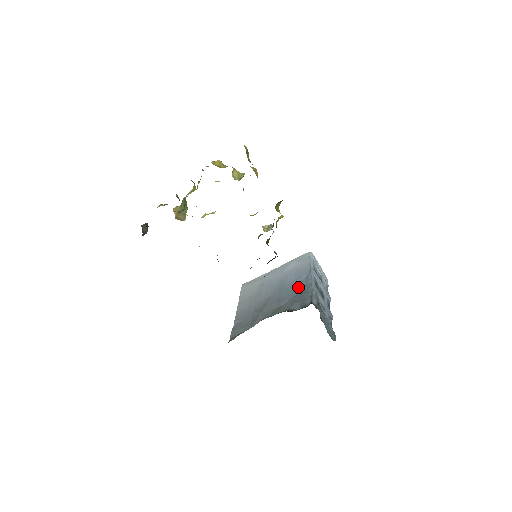
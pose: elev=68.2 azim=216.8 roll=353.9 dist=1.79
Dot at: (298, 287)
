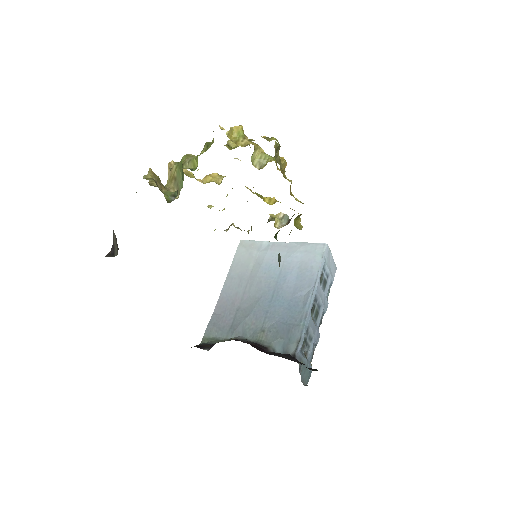
Dot at: (292, 307)
